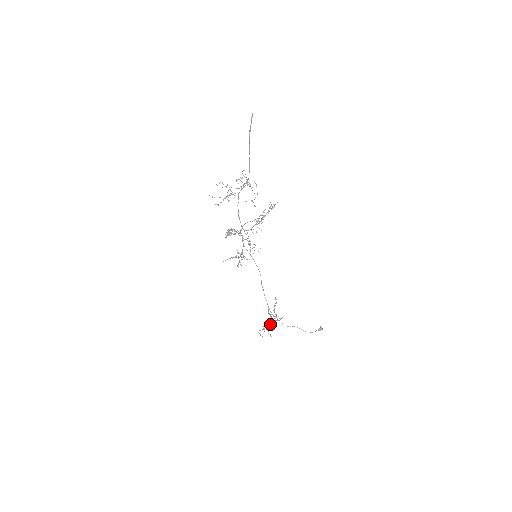
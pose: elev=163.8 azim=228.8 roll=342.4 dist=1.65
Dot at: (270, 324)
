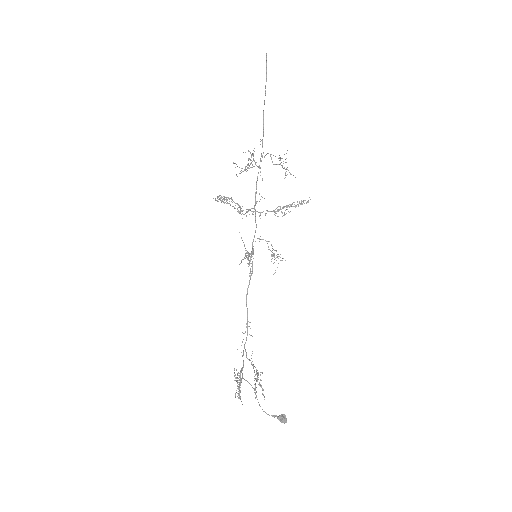
Dot at: (264, 399)
